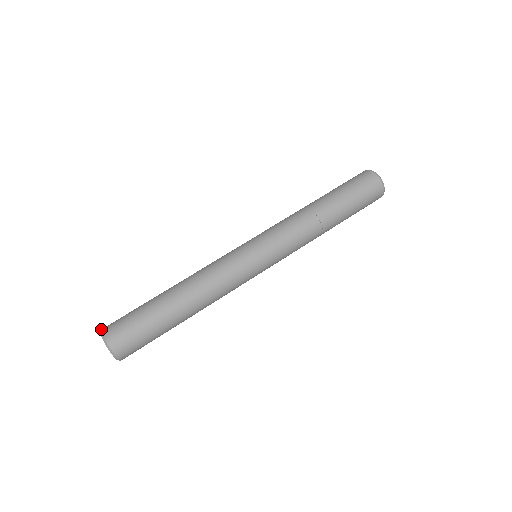
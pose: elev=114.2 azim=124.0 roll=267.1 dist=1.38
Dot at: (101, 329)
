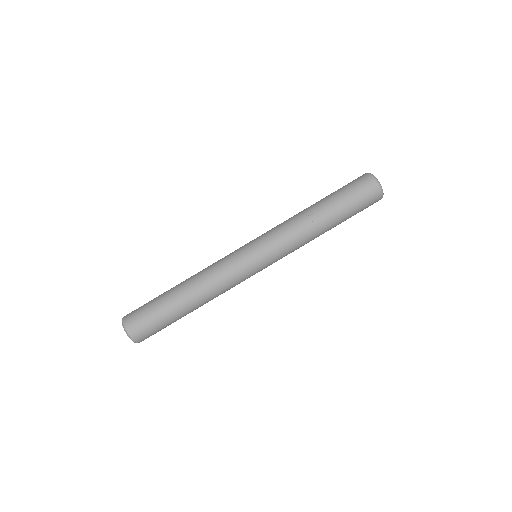
Dot at: occluded
